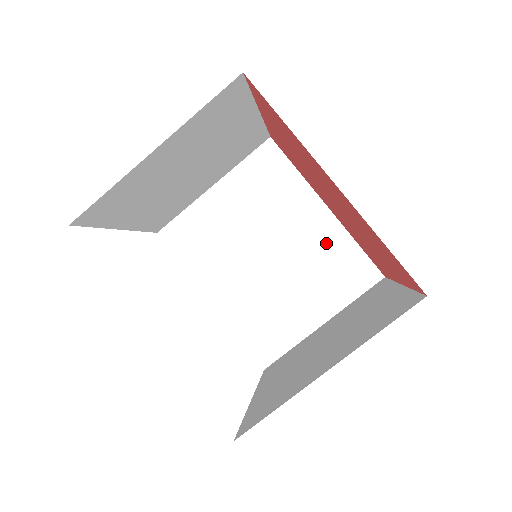
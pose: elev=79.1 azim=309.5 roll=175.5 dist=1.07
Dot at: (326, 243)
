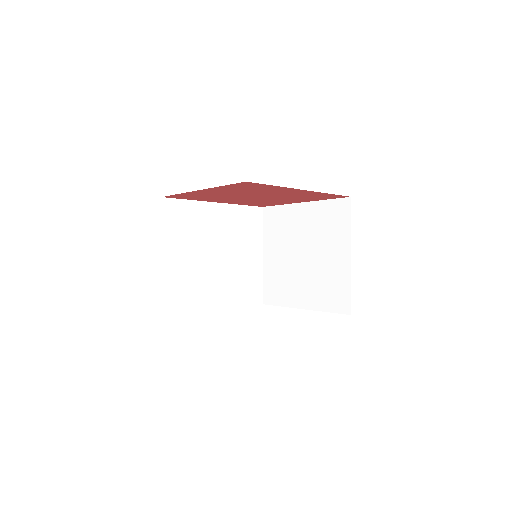
Dot at: (232, 220)
